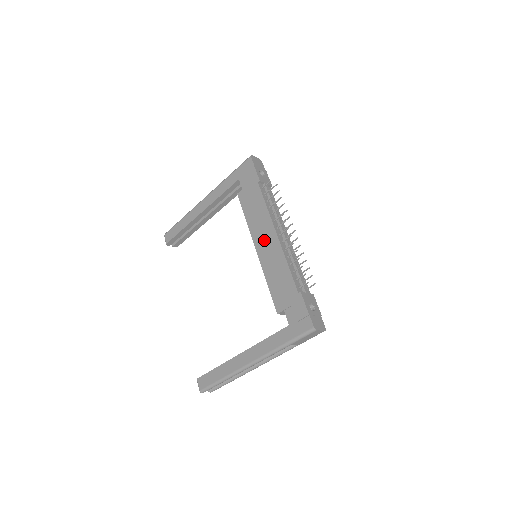
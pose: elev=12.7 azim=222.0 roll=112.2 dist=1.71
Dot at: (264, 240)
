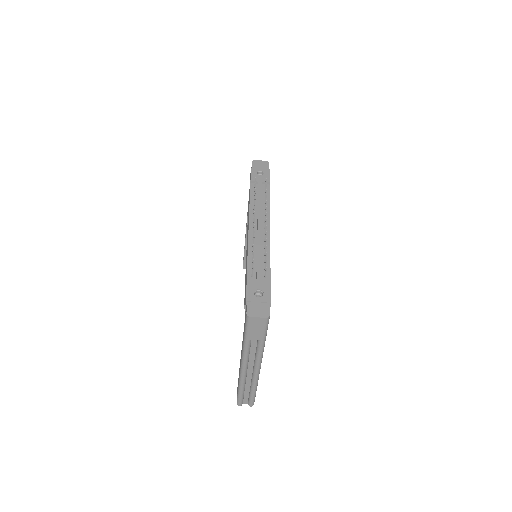
Dot at: (247, 237)
